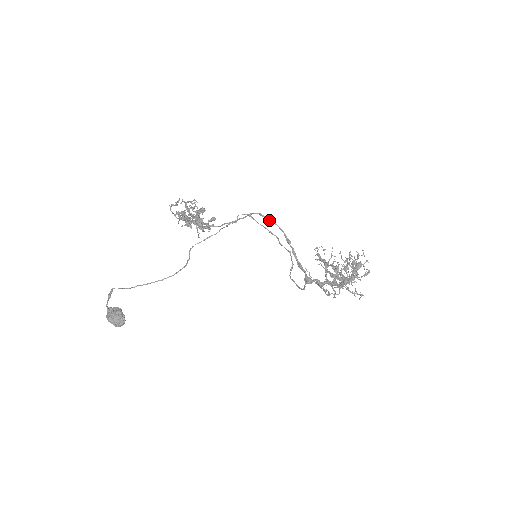
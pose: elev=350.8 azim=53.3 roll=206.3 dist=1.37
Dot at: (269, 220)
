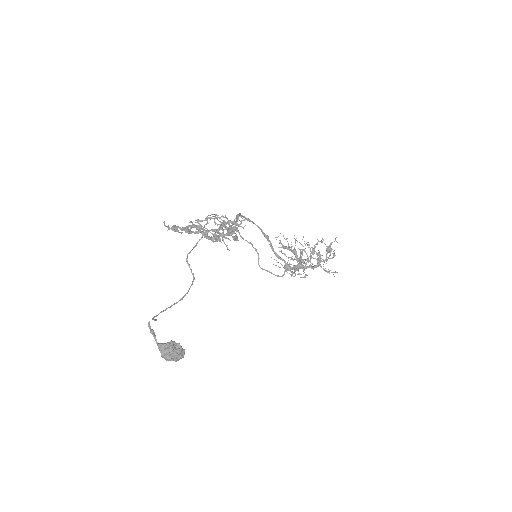
Dot at: occluded
